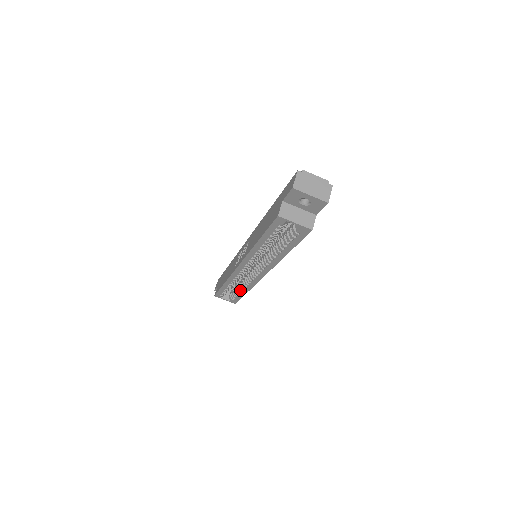
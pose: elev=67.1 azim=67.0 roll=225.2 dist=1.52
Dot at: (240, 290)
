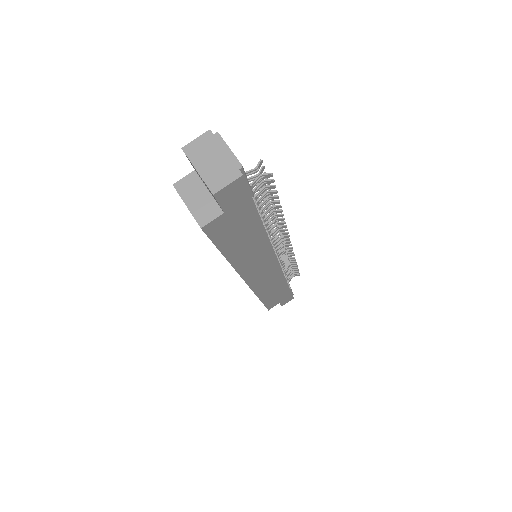
Dot at: occluded
